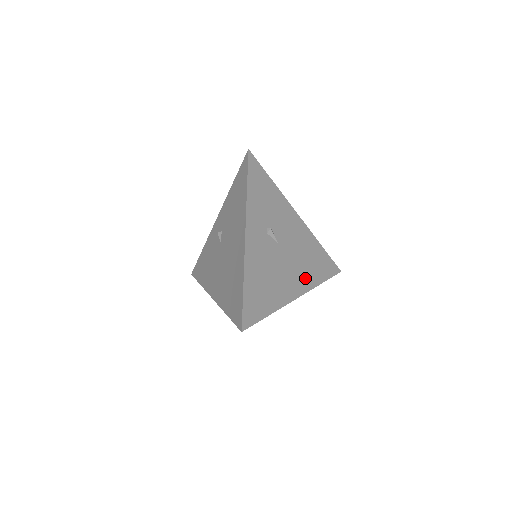
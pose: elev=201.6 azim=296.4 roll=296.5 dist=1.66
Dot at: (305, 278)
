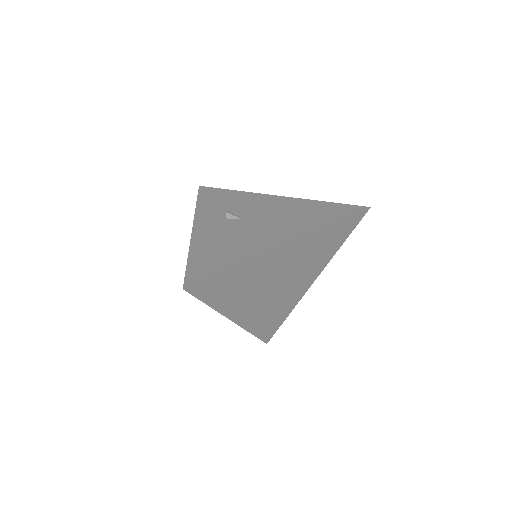
Dot at: (296, 229)
